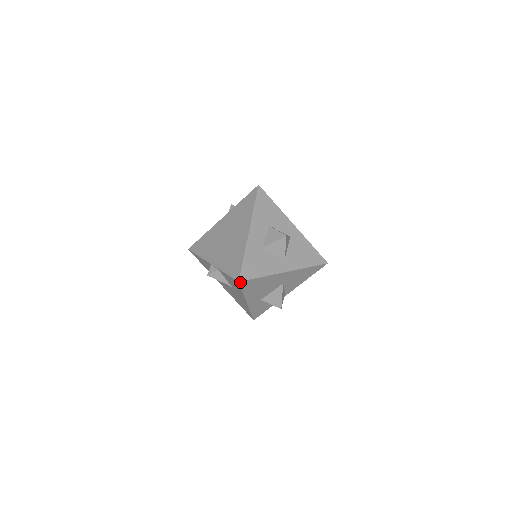
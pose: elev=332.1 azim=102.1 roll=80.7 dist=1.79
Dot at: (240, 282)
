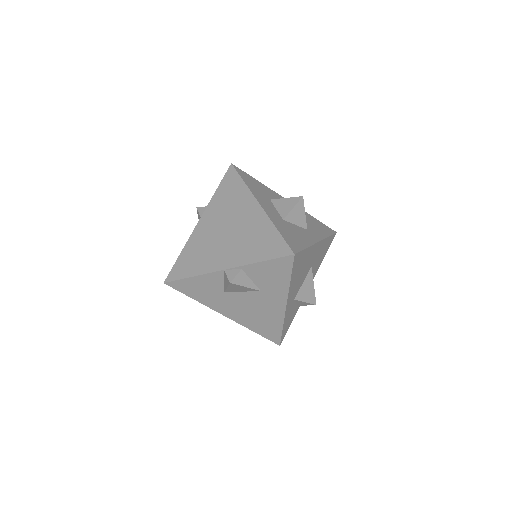
Dot at: (294, 256)
